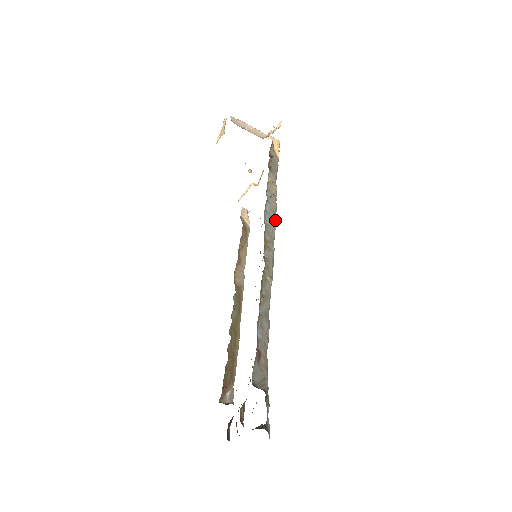
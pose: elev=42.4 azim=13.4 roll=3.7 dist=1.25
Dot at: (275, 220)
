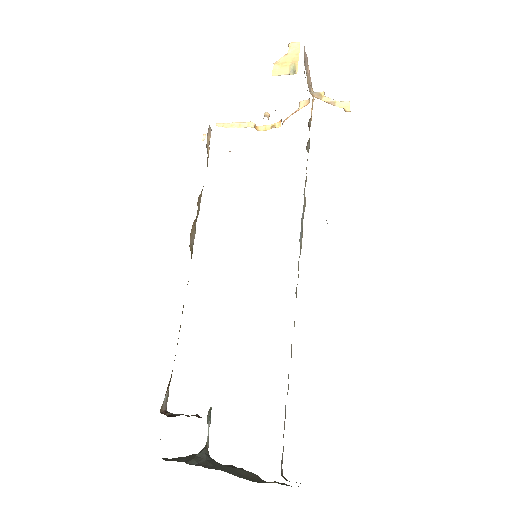
Dot at: occluded
